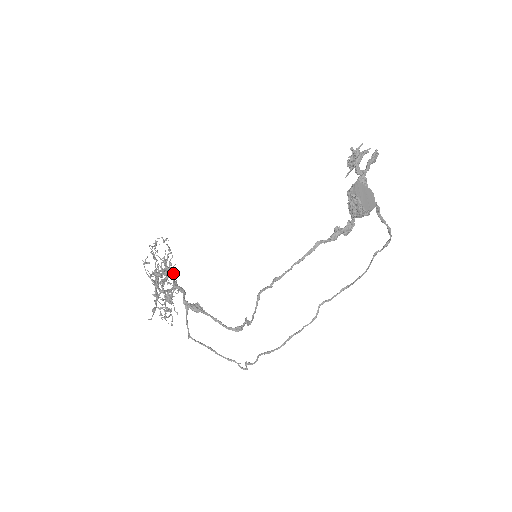
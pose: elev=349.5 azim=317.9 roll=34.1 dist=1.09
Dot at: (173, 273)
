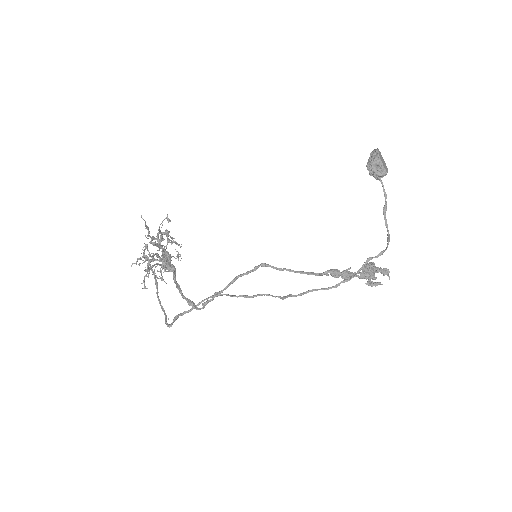
Dot at: occluded
